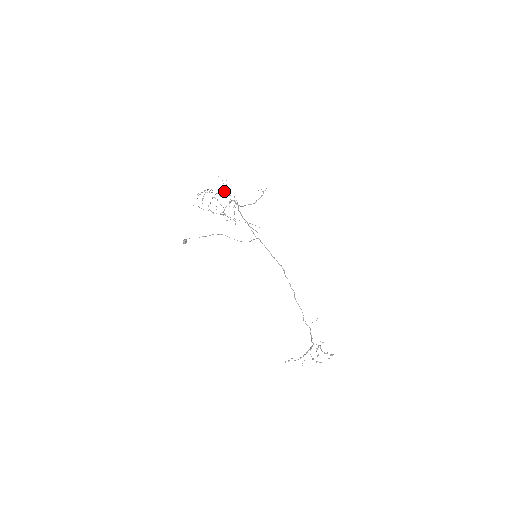
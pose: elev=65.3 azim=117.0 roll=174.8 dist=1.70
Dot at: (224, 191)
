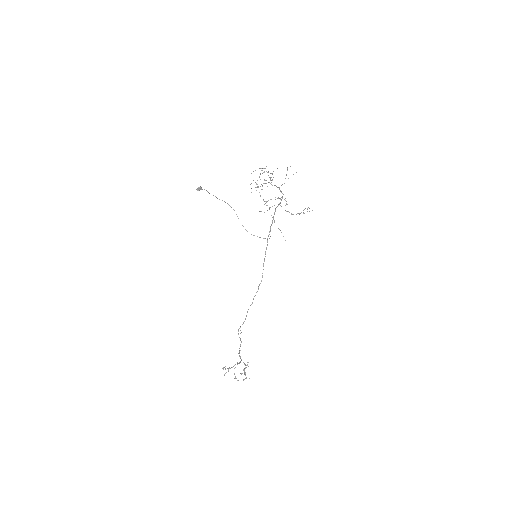
Dot at: occluded
